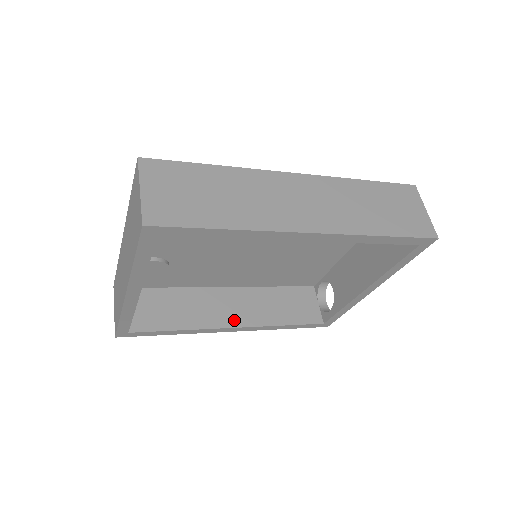
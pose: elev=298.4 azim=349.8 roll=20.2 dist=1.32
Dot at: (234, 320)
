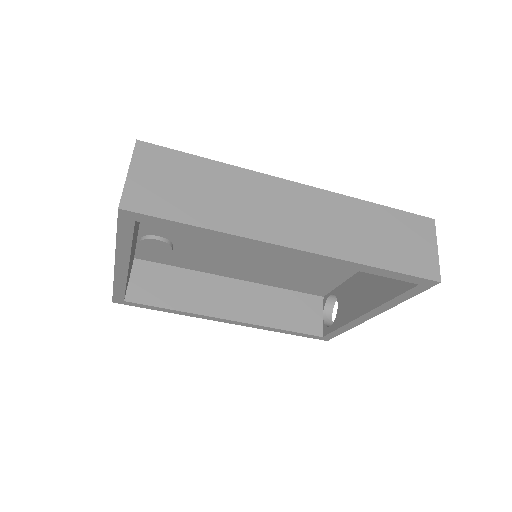
Dot at: (230, 312)
